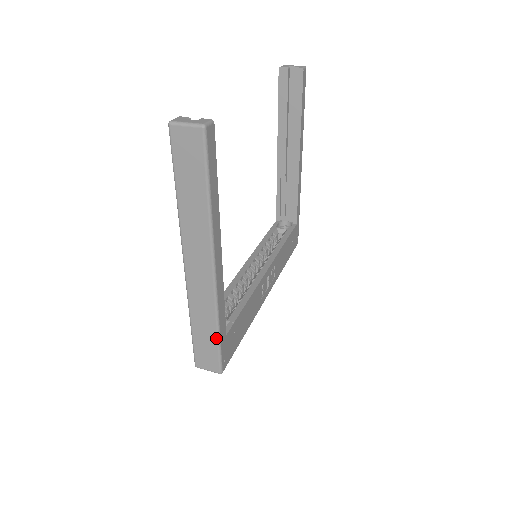
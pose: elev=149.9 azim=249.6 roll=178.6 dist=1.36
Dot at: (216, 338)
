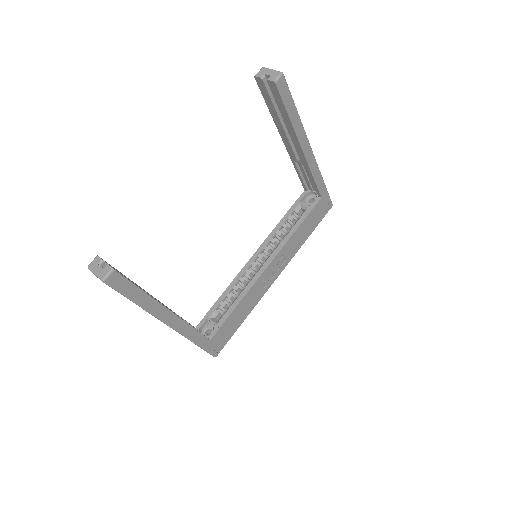
Dot at: (198, 346)
